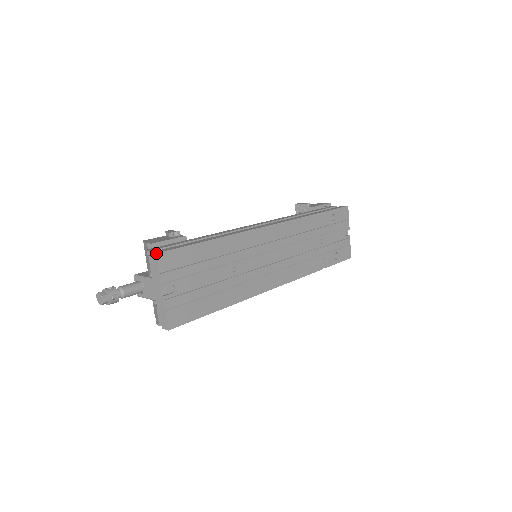
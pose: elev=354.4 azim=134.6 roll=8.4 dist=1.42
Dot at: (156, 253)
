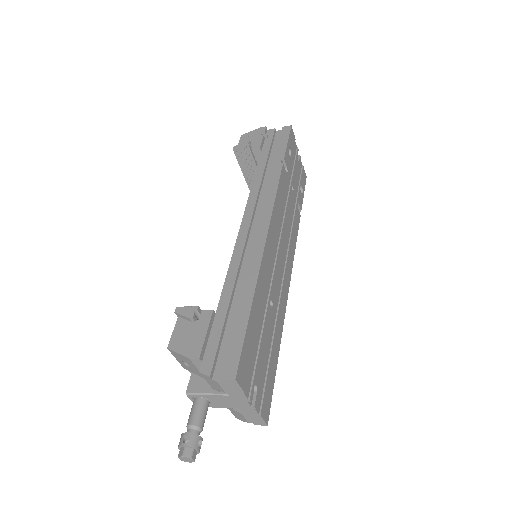
Dot at: (234, 380)
